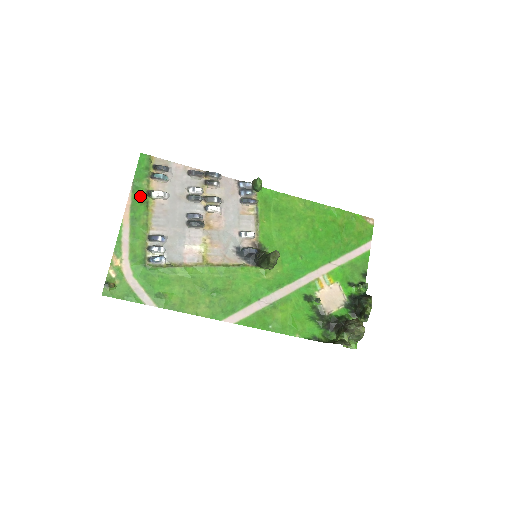
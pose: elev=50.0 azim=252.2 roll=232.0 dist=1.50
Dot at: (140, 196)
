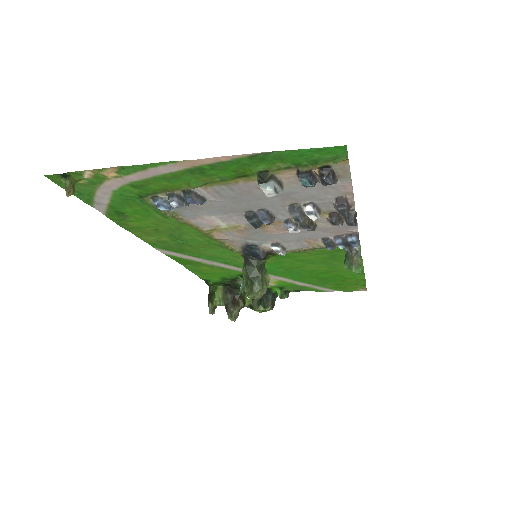
Dot at: (250, 166)
